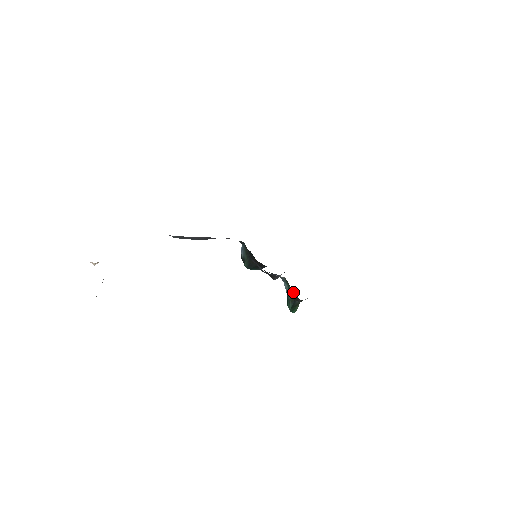
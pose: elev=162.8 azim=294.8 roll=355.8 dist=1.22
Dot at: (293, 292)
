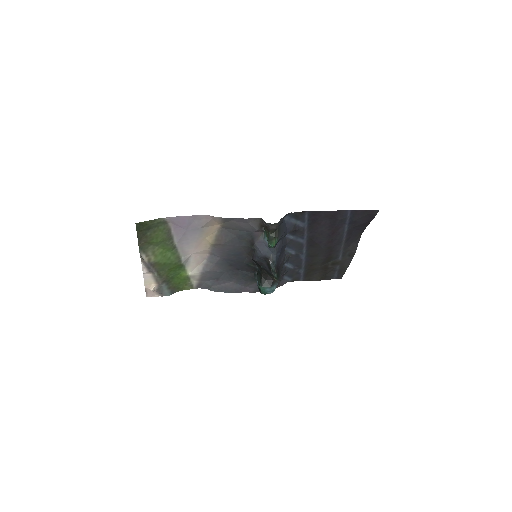
Dot at: (265, 226)
